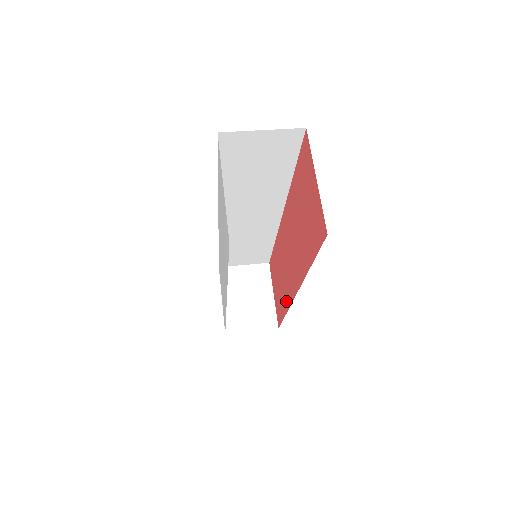
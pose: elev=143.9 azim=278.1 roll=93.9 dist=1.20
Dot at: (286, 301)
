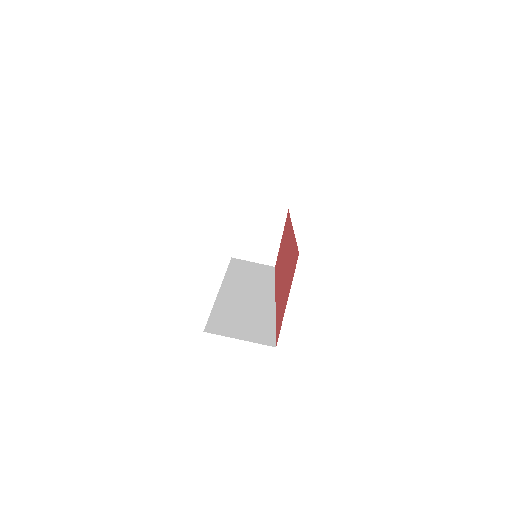
Dot at: occluded
